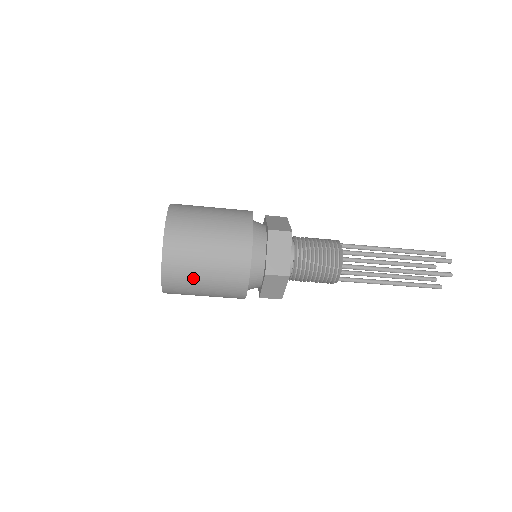
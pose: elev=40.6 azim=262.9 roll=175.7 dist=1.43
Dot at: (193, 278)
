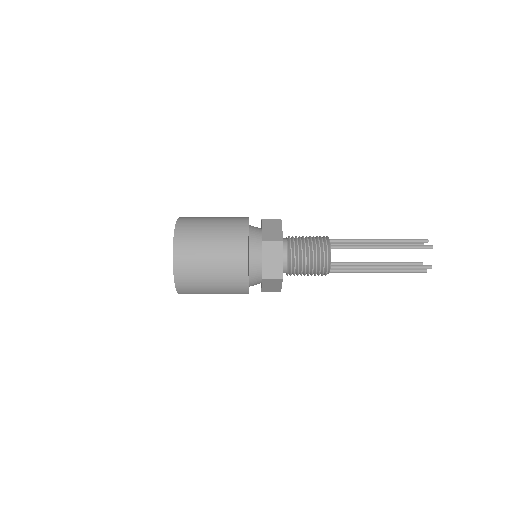
Dot at: (200, 248)
